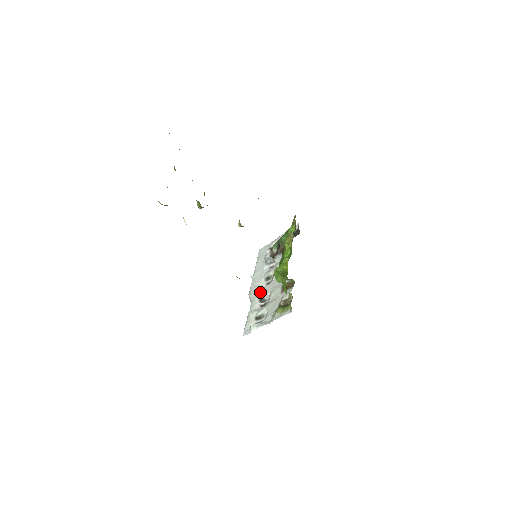
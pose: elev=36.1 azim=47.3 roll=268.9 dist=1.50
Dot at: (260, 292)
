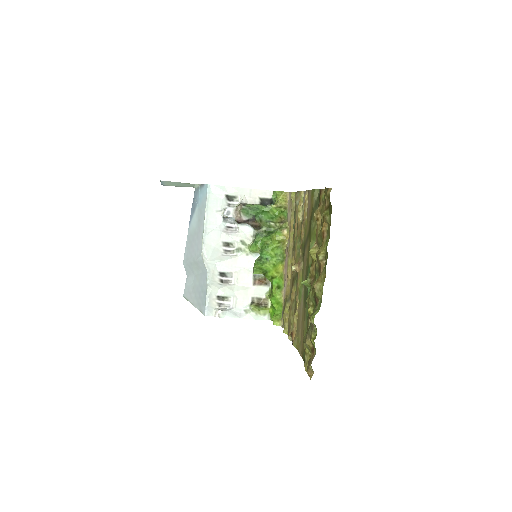
Dot at: (221, 263)
